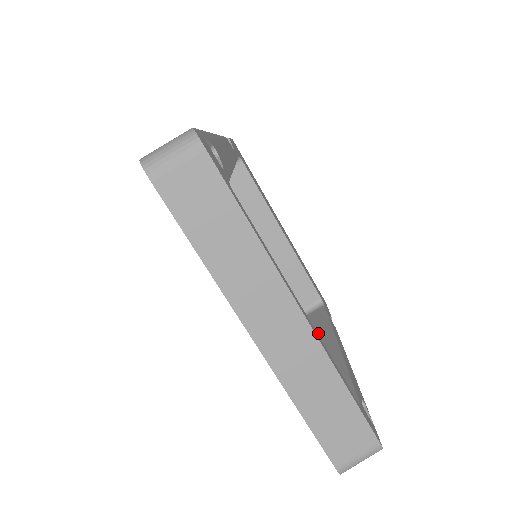
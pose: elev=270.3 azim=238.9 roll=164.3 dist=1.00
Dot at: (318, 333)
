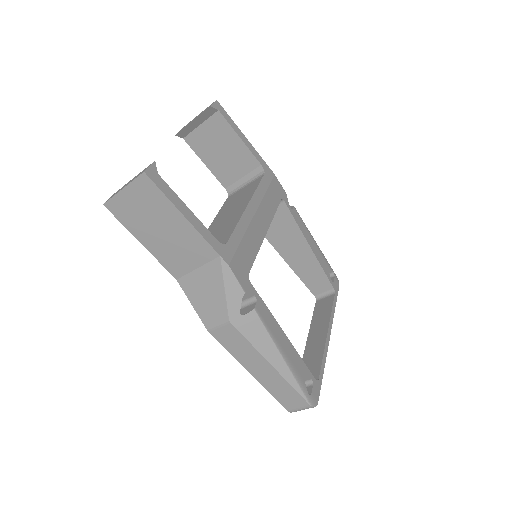
Dot at: (291, 232)
